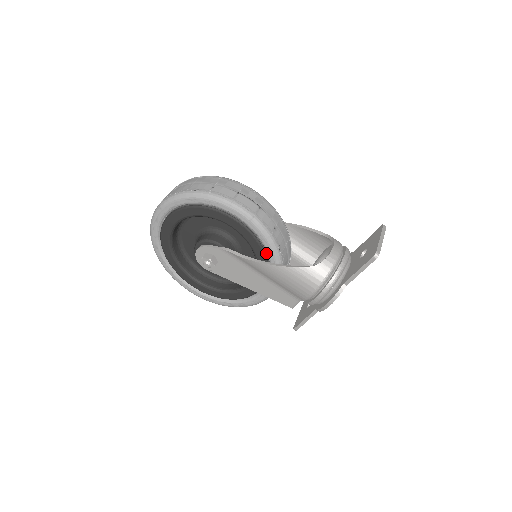
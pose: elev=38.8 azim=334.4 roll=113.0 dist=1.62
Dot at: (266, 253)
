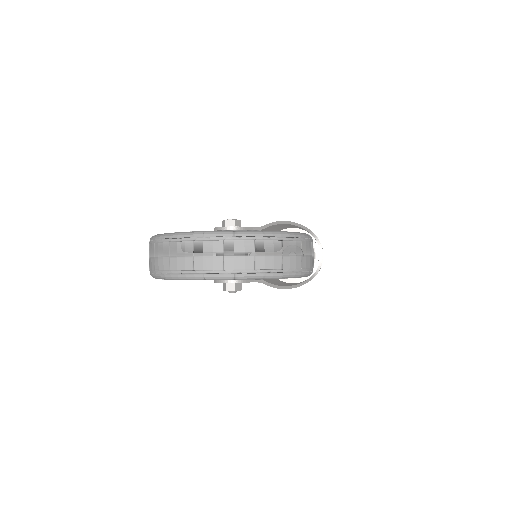
Dot at: occluded
